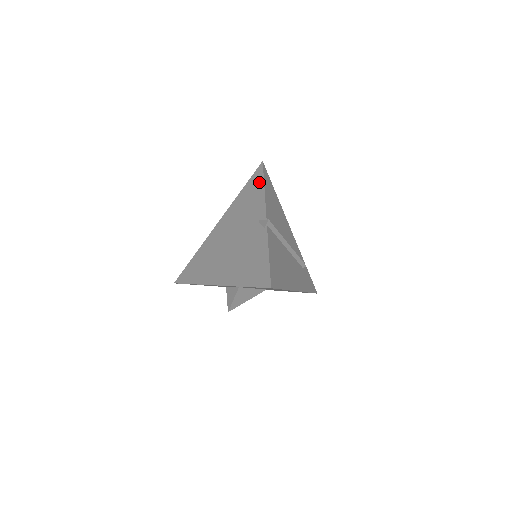
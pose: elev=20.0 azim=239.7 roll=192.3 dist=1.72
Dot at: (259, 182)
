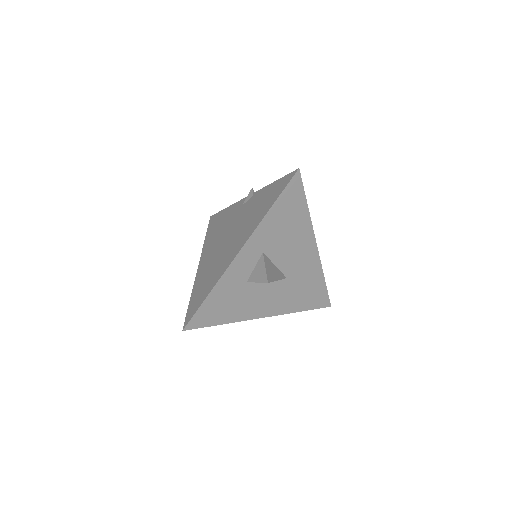
Dot at: (219, 215)
